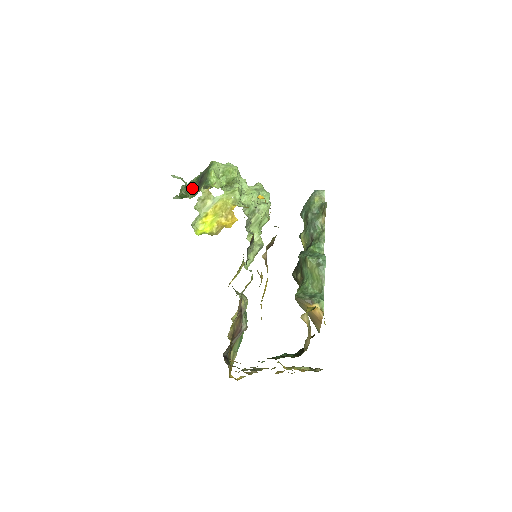
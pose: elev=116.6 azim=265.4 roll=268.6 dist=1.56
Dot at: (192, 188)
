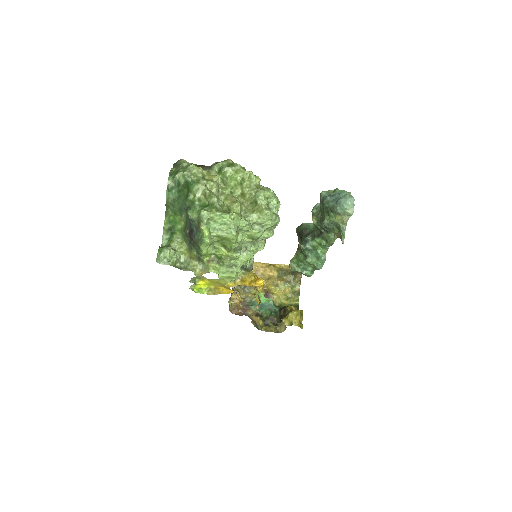
Dot at: (181, 211)
